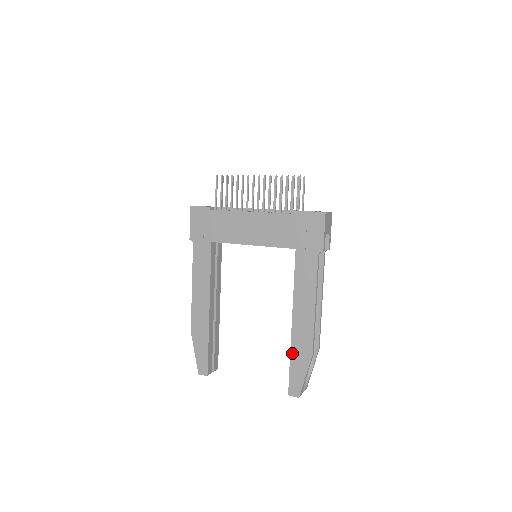
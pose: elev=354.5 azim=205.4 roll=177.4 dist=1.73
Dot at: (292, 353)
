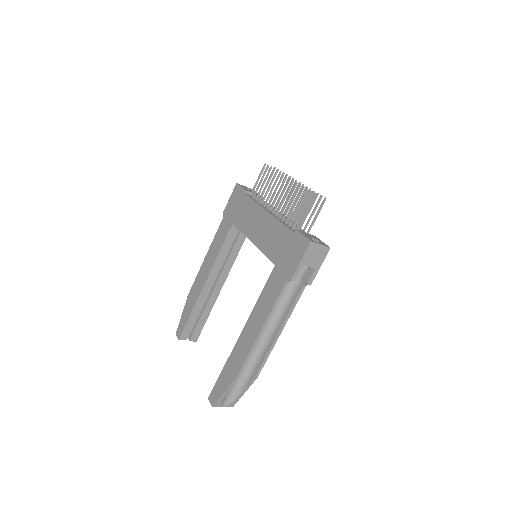
Dot at: (227, 362)
